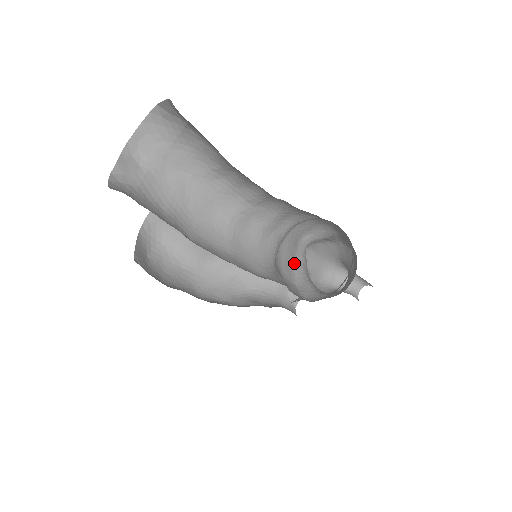
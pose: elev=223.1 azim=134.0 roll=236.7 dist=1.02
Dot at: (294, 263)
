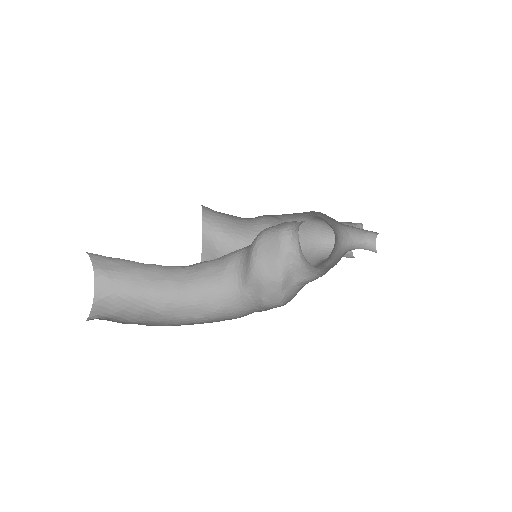
Dot at: (280, 258)
